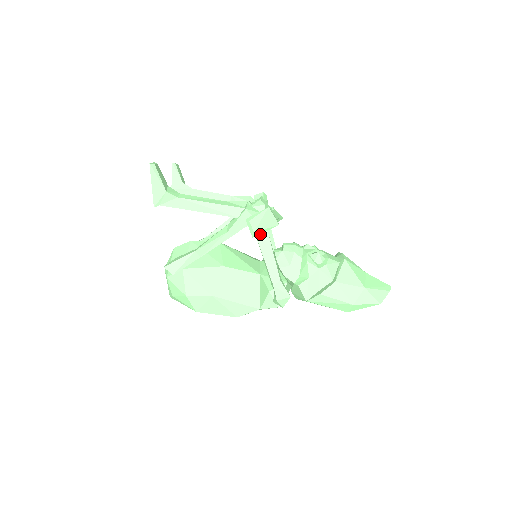
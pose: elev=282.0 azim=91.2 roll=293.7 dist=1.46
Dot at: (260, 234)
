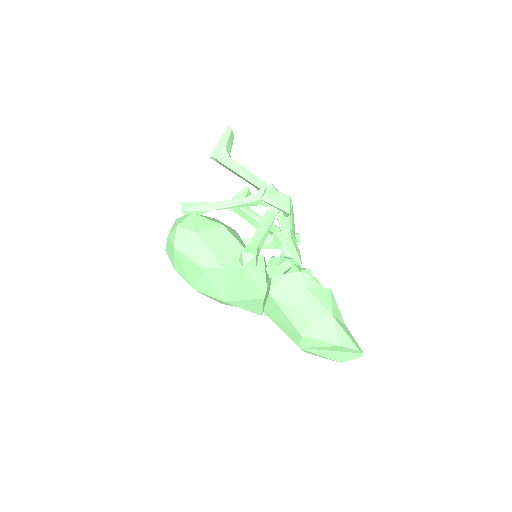
Dot at: (269, 213)
